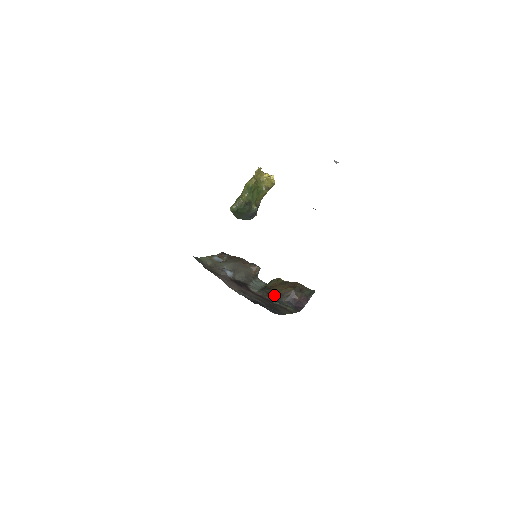
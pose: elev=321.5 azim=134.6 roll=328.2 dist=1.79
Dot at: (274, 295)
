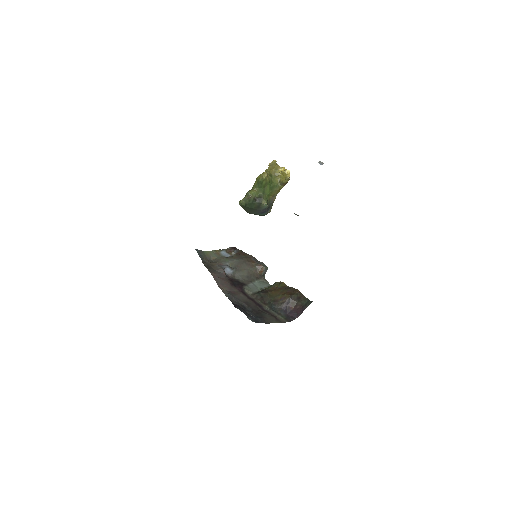
Dot at: (269, 300)
